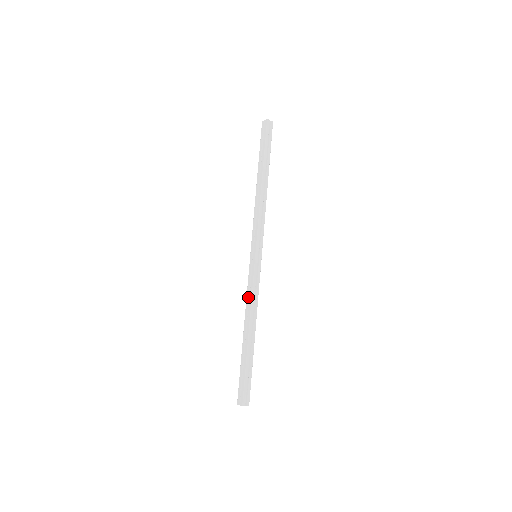
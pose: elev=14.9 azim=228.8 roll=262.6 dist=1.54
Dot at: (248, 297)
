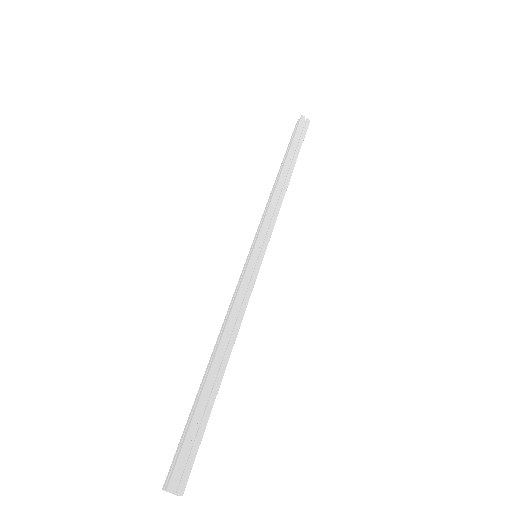
Dot at: (229, 307)
